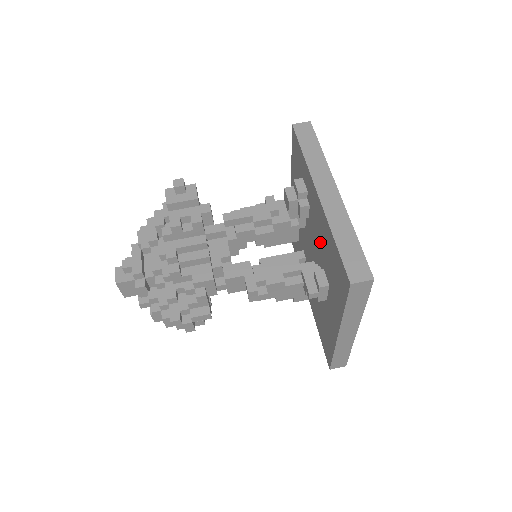
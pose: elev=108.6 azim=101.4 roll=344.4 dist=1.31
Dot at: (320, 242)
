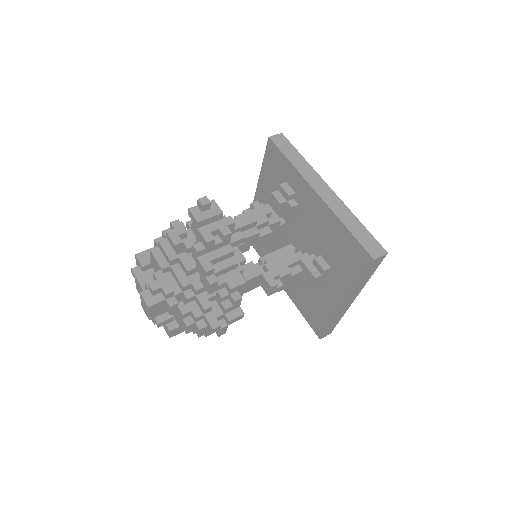
Dot at: (317, 233)
